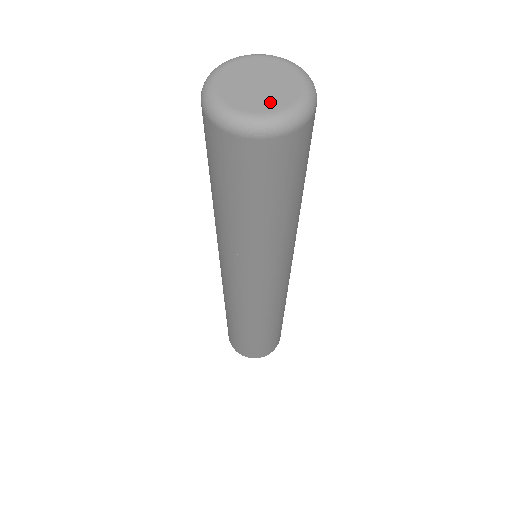
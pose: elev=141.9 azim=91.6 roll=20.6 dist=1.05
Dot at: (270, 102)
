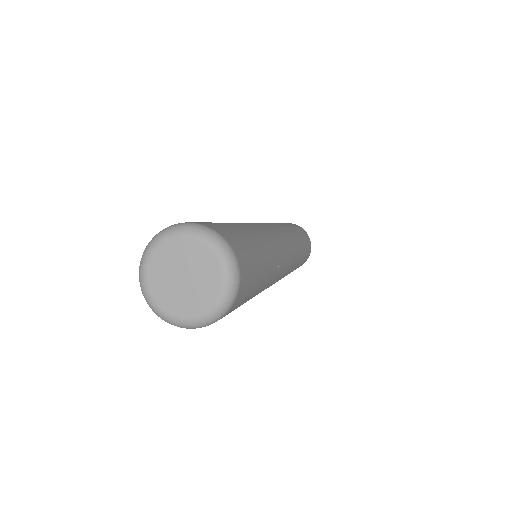
Dot at: (172, 301)
